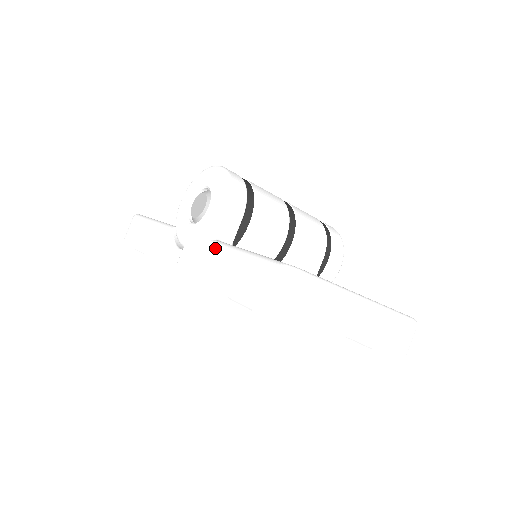
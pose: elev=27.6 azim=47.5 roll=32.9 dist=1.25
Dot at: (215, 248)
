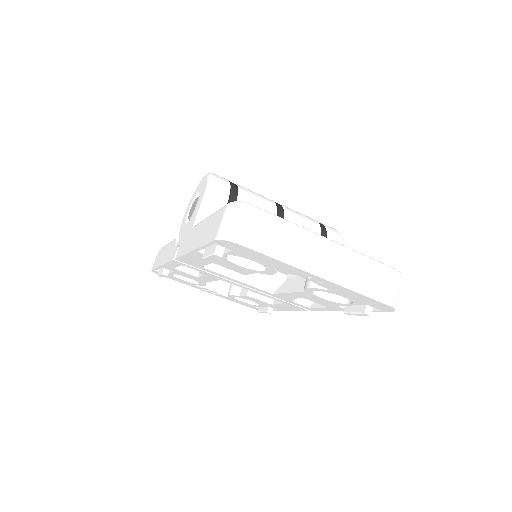
Dot at: (196, 226)
